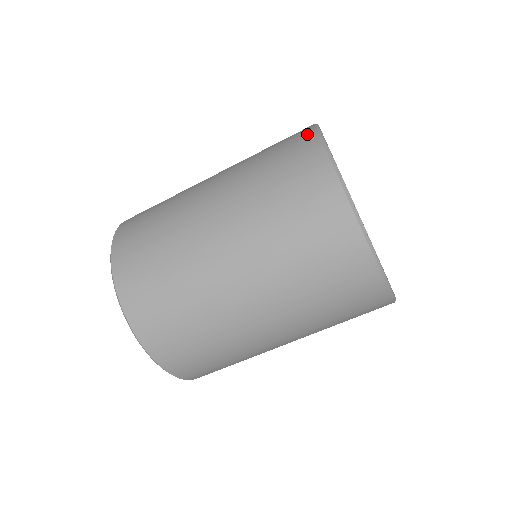
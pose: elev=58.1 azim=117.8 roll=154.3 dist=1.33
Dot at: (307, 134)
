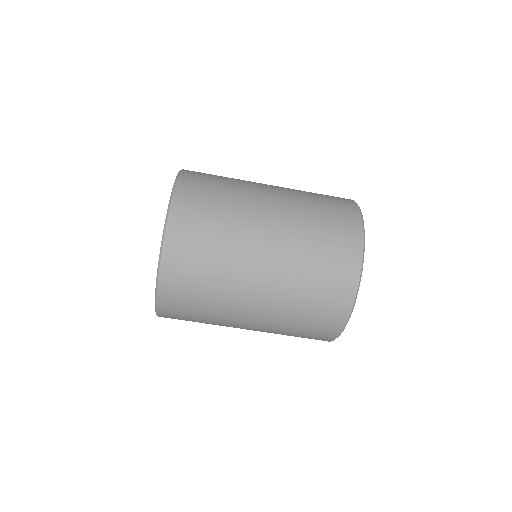
Dot at: (347, 199)
